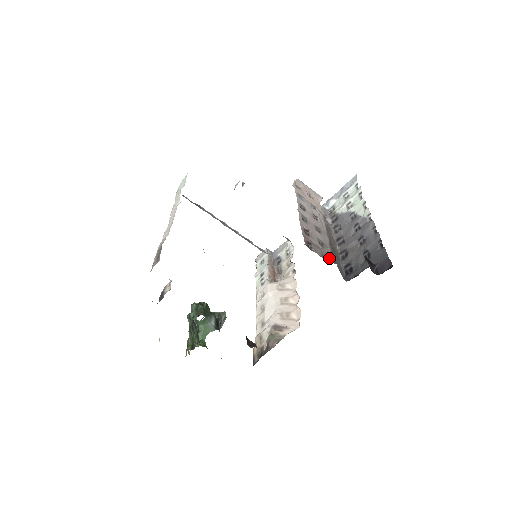
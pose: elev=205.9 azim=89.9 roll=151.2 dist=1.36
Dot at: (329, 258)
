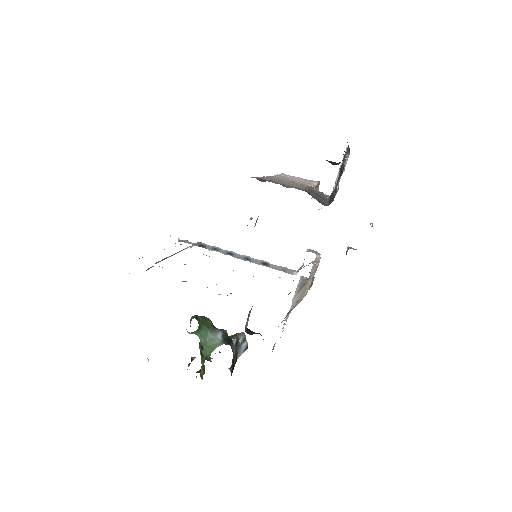
Dot at: occluded
